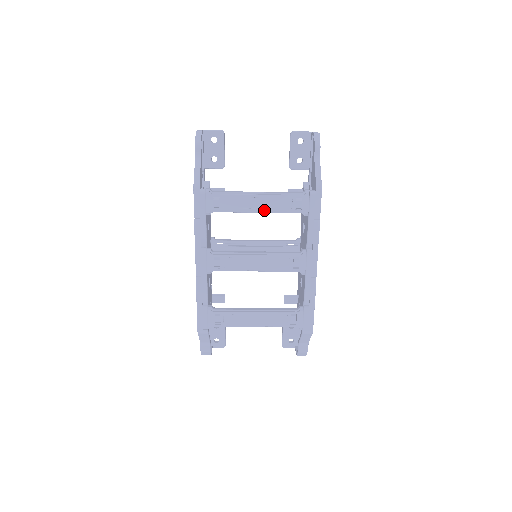
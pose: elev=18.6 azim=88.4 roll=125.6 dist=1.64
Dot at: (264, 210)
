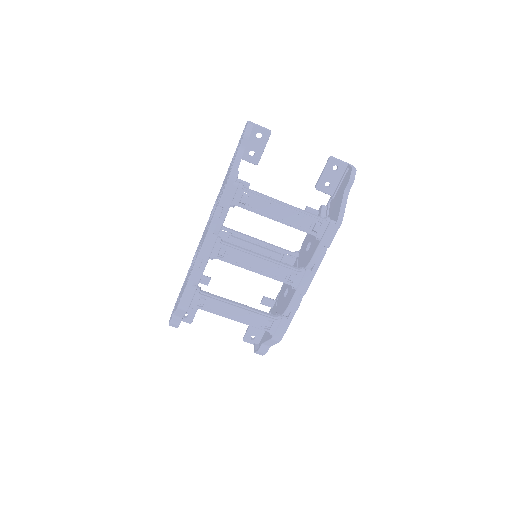
Dot at: (284, 221)
